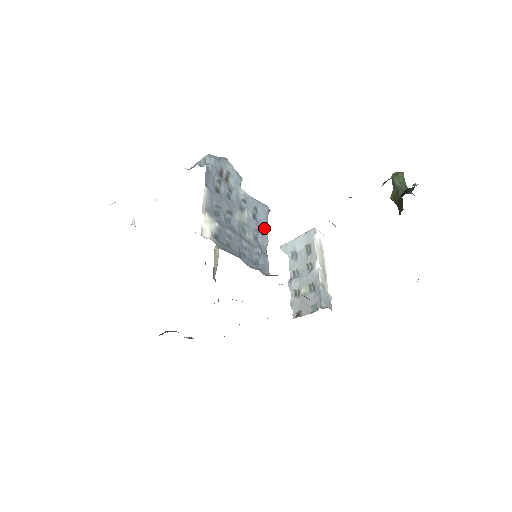
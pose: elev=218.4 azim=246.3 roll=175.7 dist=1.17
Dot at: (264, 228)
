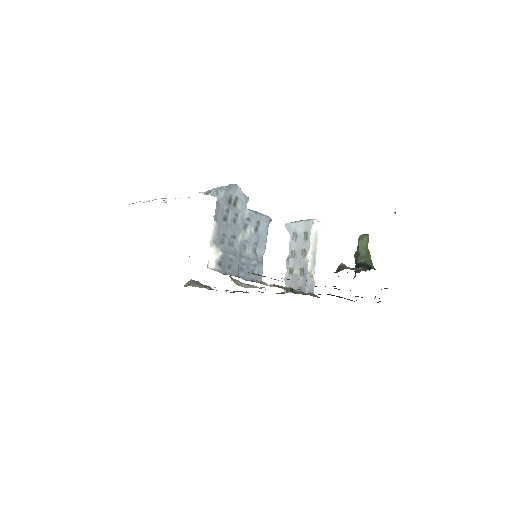
Dot at: (263, 238)
